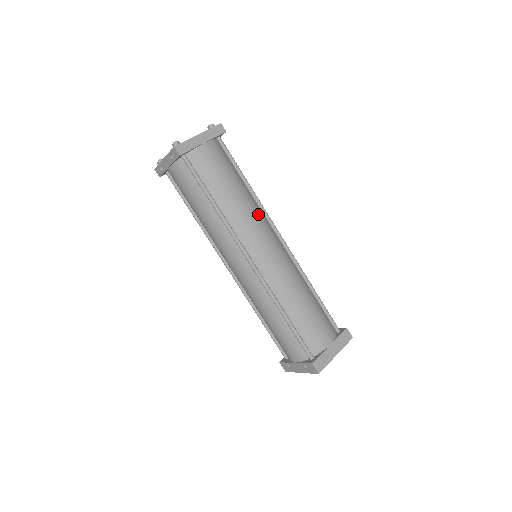
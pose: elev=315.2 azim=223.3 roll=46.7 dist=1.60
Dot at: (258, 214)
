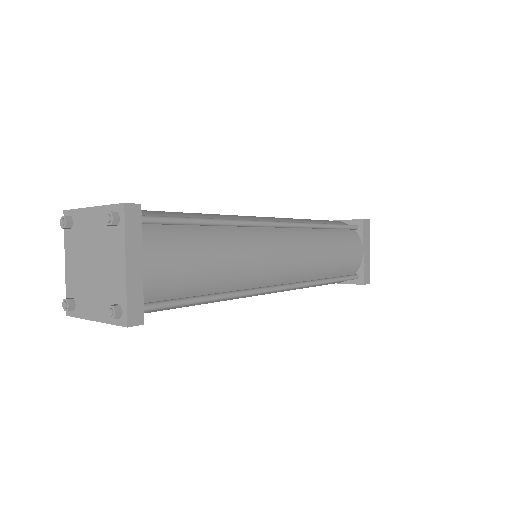
Dot at: (250, 239)
